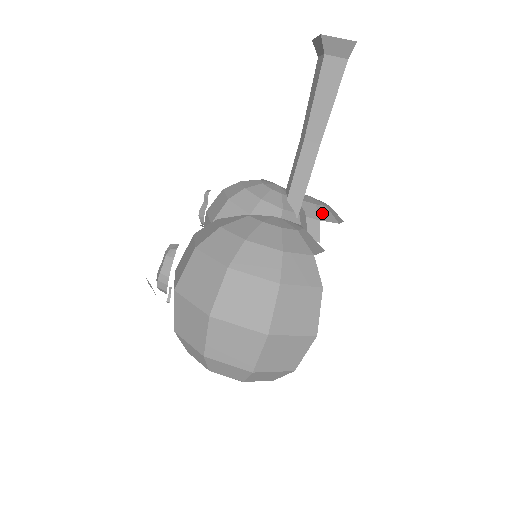
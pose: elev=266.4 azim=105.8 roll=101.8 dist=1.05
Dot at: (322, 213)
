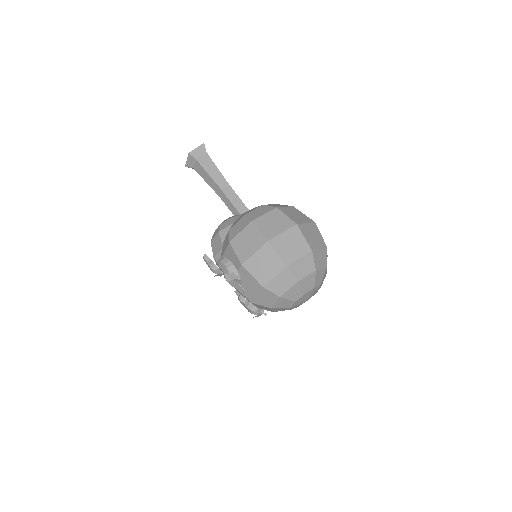
Dot at: occluded
